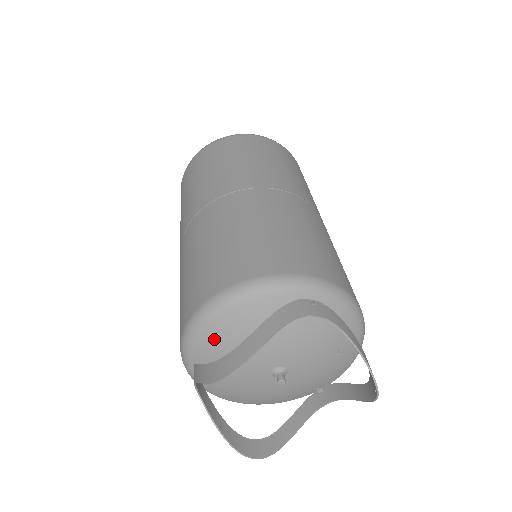
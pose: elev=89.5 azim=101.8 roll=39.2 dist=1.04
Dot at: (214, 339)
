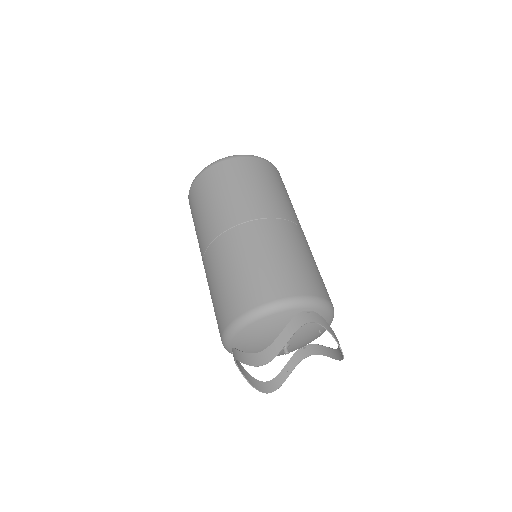
Dot at: (248, 335)
